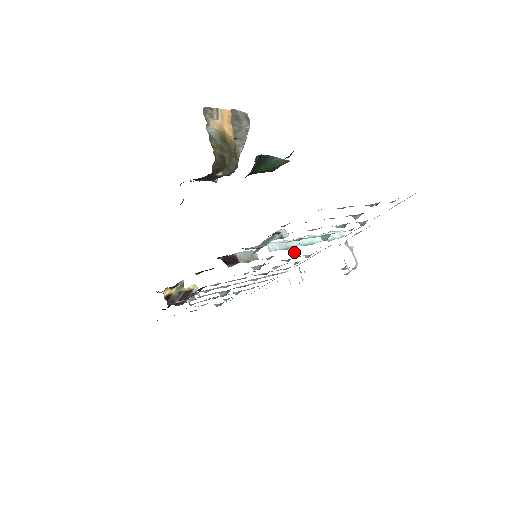
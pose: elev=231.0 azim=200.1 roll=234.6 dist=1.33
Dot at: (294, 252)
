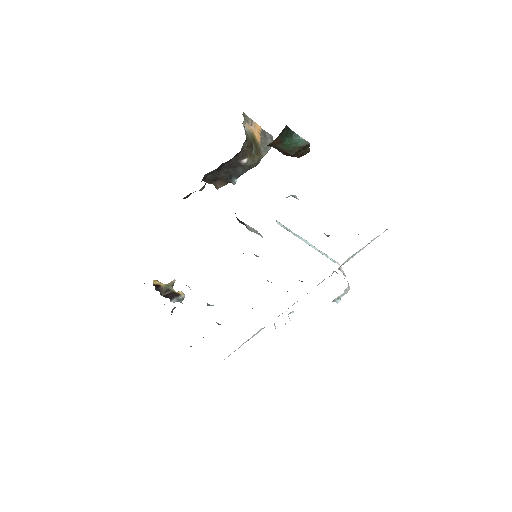
Dot at: occluded
